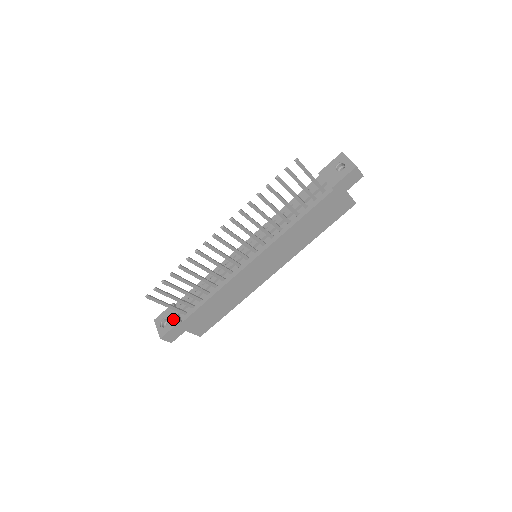
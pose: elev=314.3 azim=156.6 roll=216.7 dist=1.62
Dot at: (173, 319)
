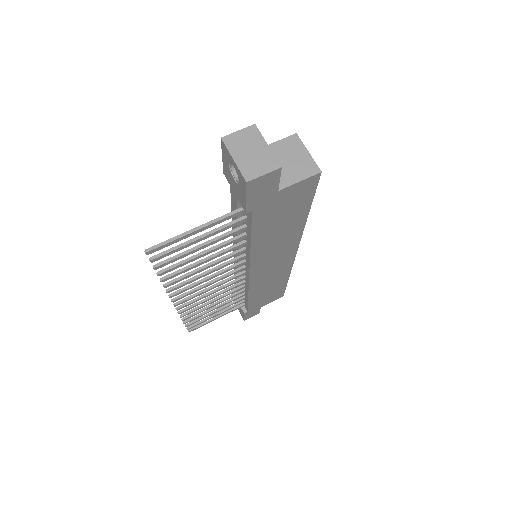
Dot at: (240, 308)
